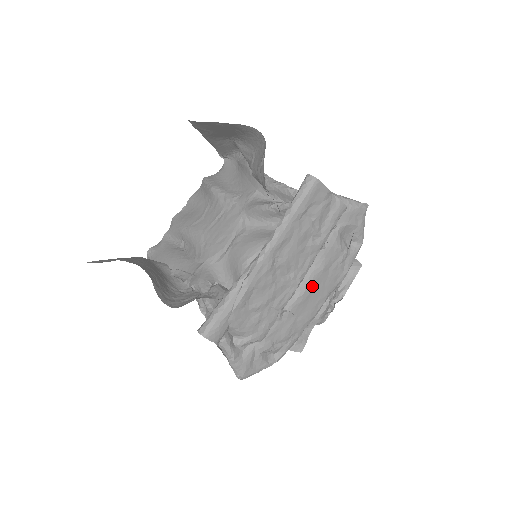
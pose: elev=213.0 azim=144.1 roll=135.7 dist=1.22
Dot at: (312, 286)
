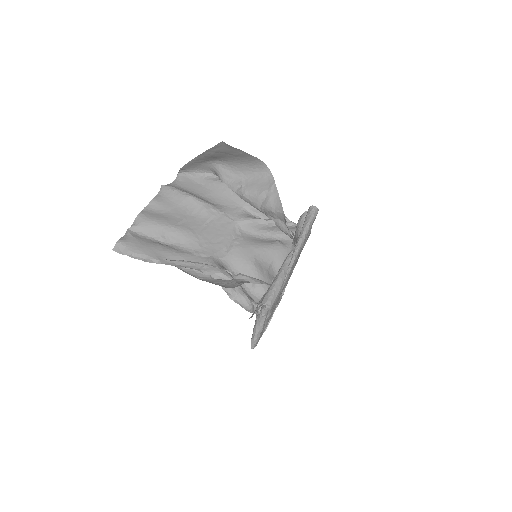
Dot at: occluded
